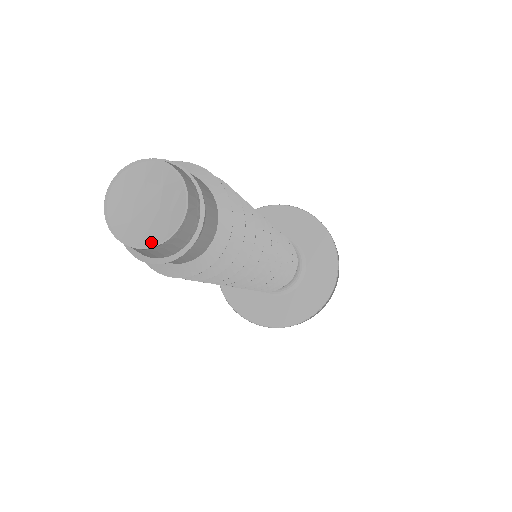
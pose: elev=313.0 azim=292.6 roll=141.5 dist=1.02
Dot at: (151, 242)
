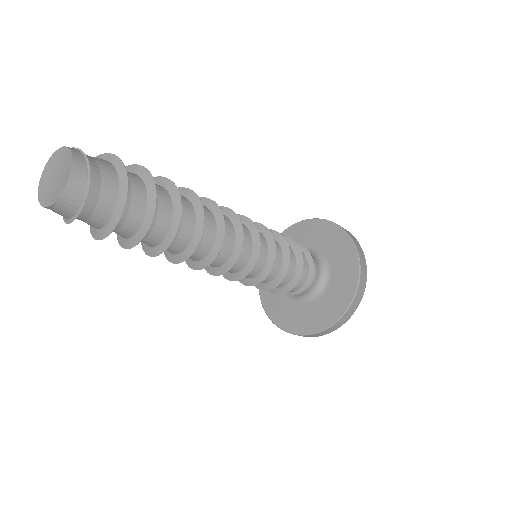
Dot at: (53, 201)
